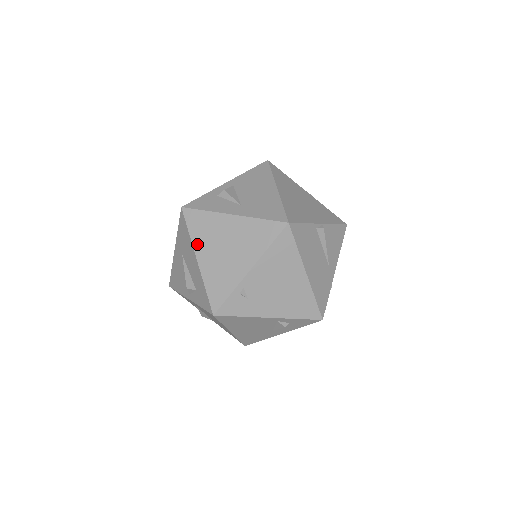
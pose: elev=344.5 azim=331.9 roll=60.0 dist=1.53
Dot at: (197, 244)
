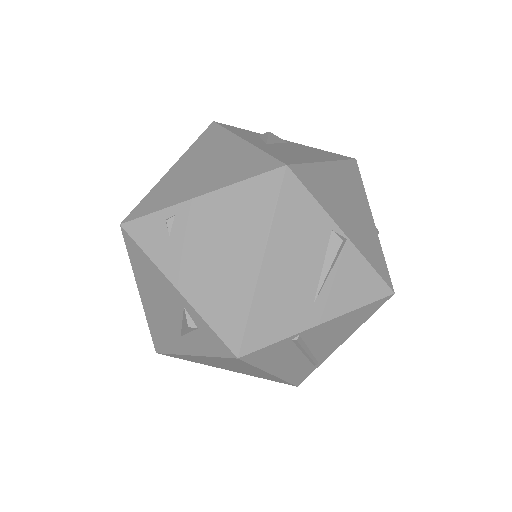
Dot at: (187, 155)
